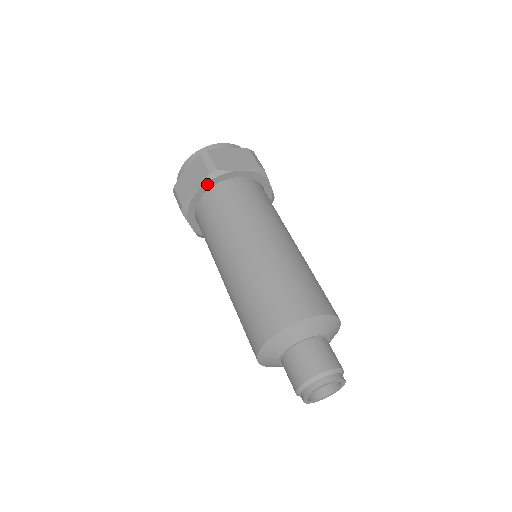
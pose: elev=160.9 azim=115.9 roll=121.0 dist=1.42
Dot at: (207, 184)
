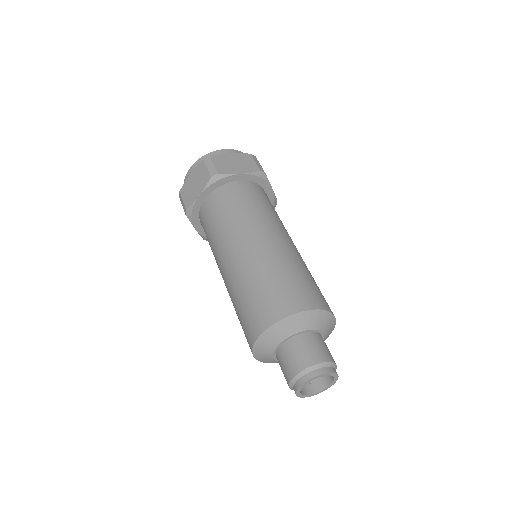
Dot at: (209, 187)
